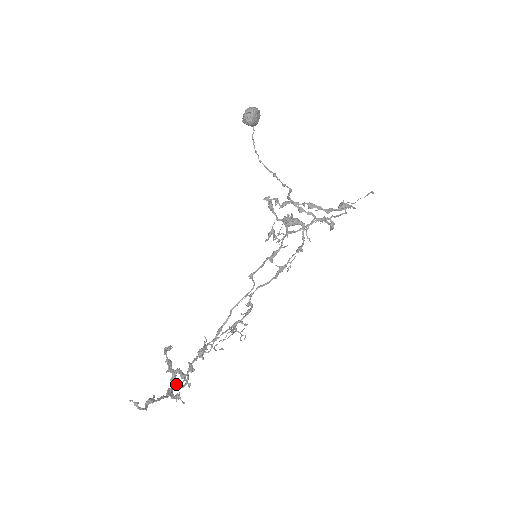
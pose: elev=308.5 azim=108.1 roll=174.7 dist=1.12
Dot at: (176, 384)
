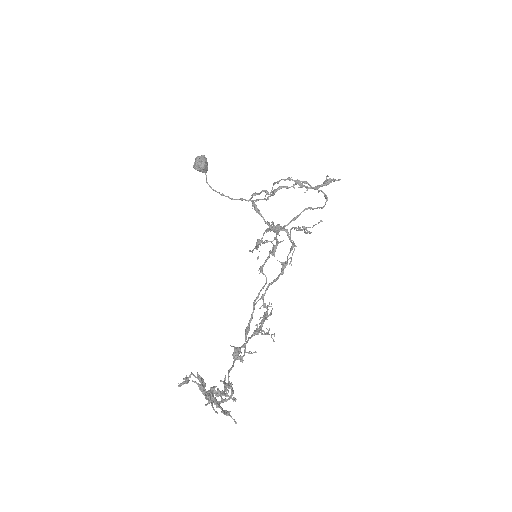
Dot at: (214, 409)
